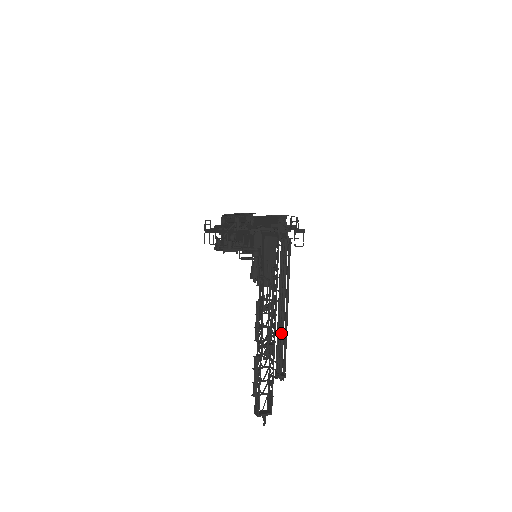
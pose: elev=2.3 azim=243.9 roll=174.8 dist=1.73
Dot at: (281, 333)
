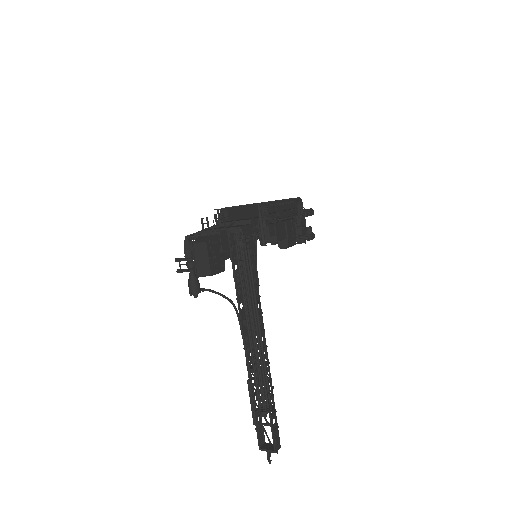
Dot at: (251, 358)
